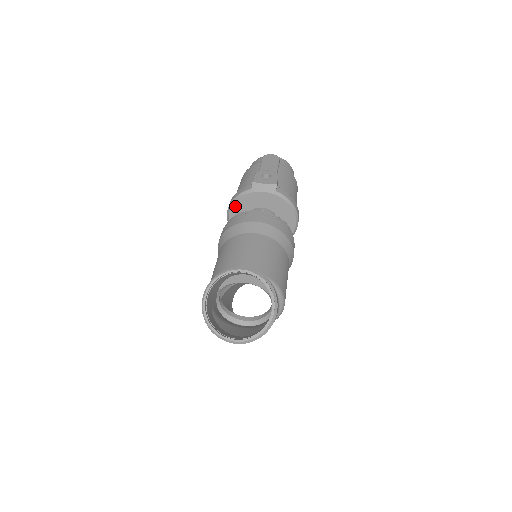
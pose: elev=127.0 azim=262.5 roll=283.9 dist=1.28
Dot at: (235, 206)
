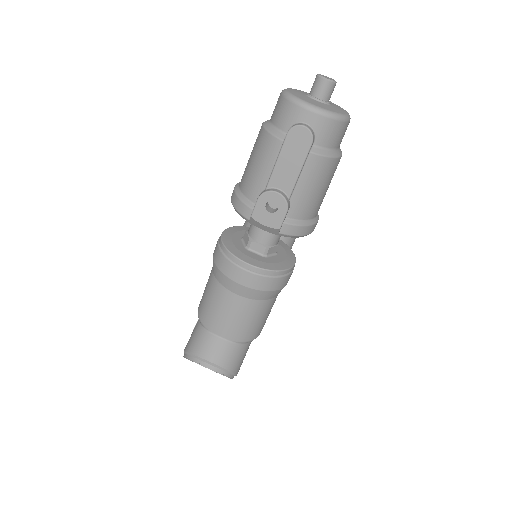
Dot at: occluded
